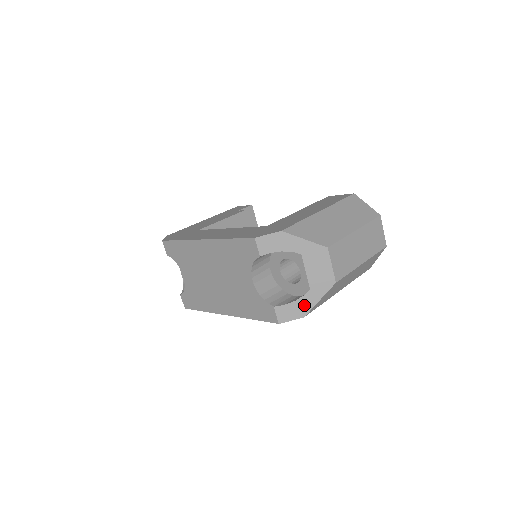
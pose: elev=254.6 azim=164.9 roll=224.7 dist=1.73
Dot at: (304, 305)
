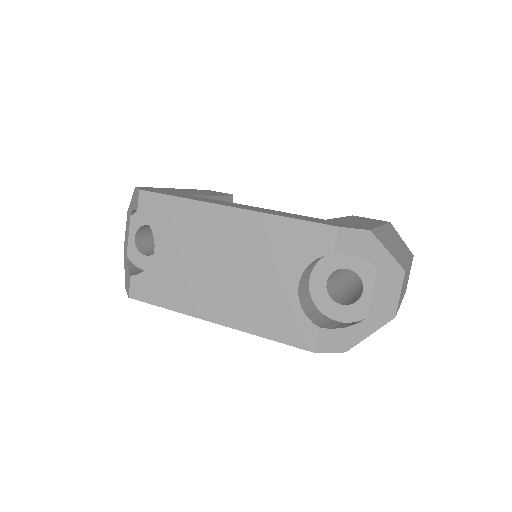
Dot at: (353, 336)
